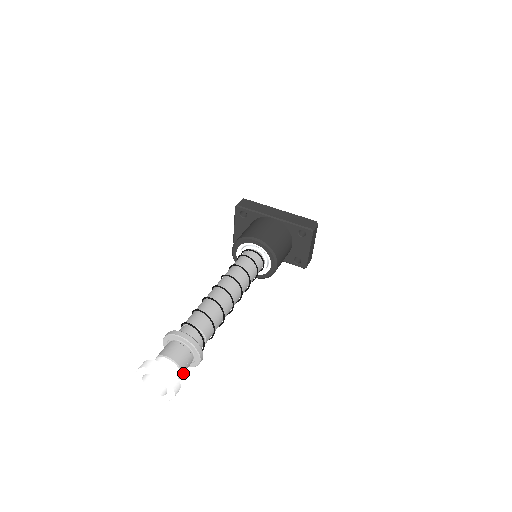
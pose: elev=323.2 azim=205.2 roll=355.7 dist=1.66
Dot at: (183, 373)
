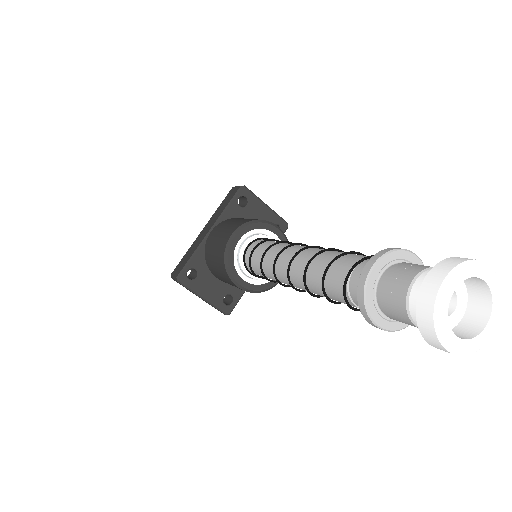
Dot at: occluded
